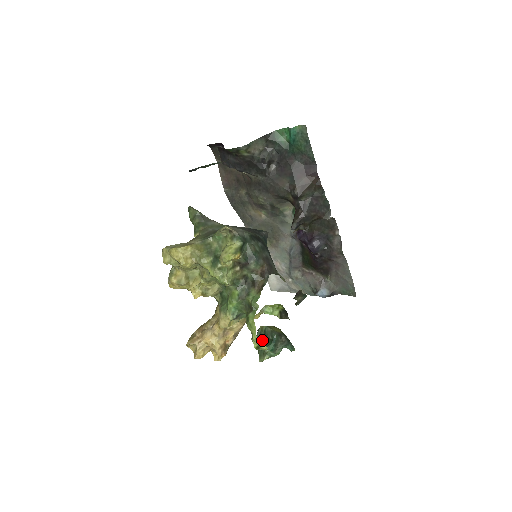
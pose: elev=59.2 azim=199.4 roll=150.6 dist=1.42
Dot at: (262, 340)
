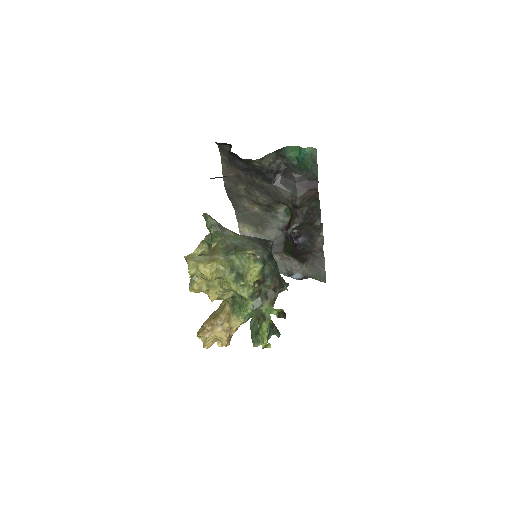
Dot at: (256, 329)
